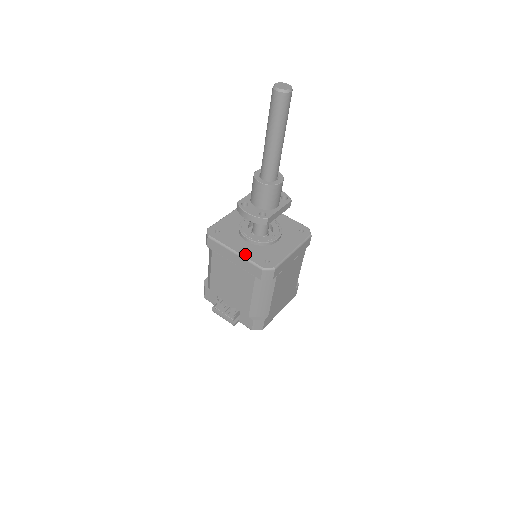
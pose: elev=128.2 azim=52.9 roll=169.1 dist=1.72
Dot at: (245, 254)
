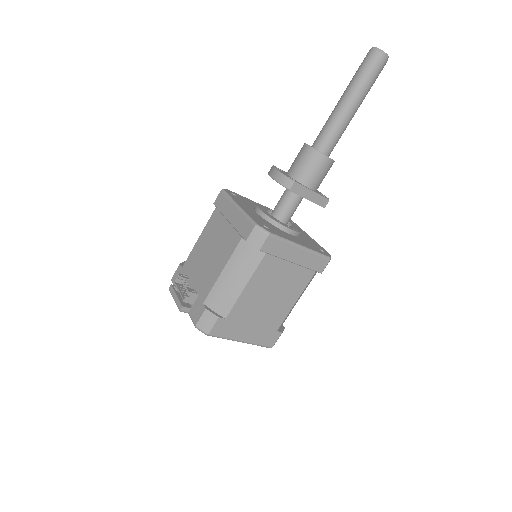
Dot at: (247, 211)
